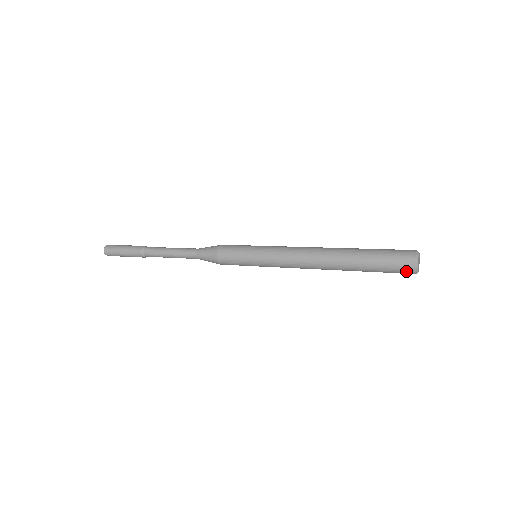
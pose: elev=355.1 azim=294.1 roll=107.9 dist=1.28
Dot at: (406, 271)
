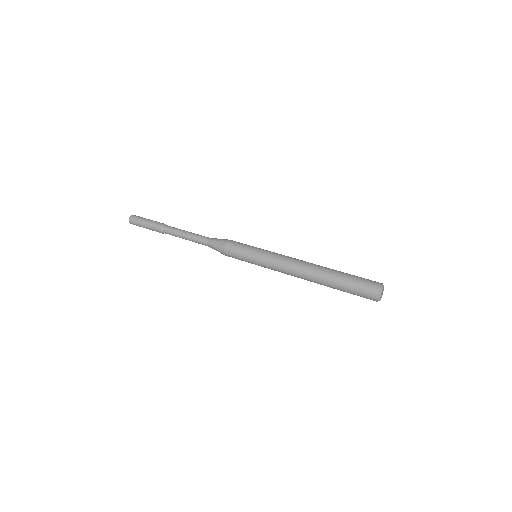
Dot at: (371, 299)
